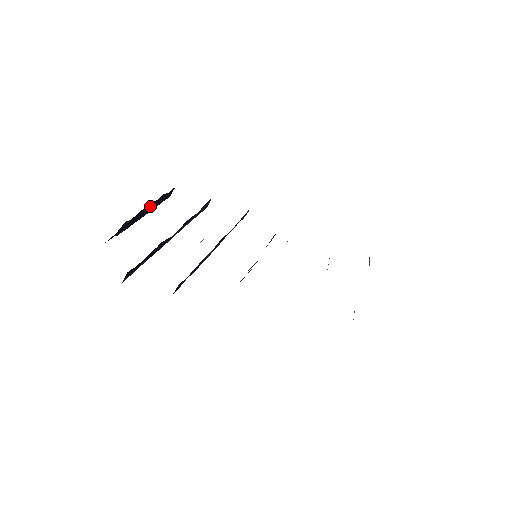
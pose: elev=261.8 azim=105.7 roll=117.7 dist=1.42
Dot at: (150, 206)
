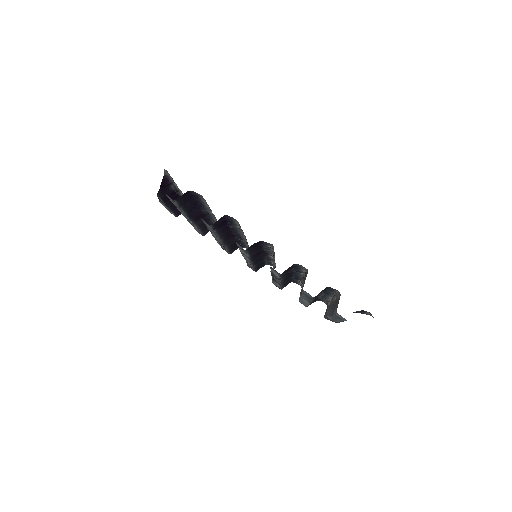
Dot at: occluded
